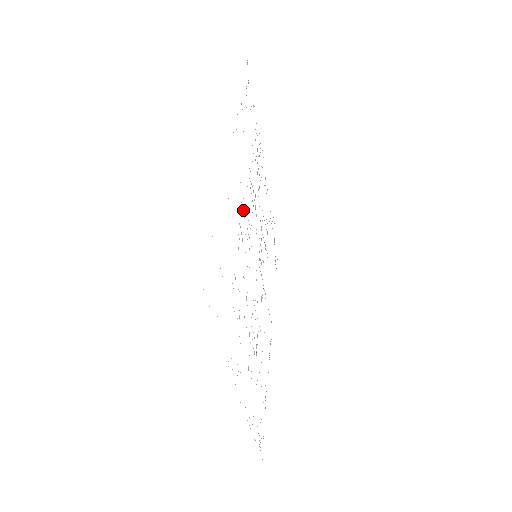
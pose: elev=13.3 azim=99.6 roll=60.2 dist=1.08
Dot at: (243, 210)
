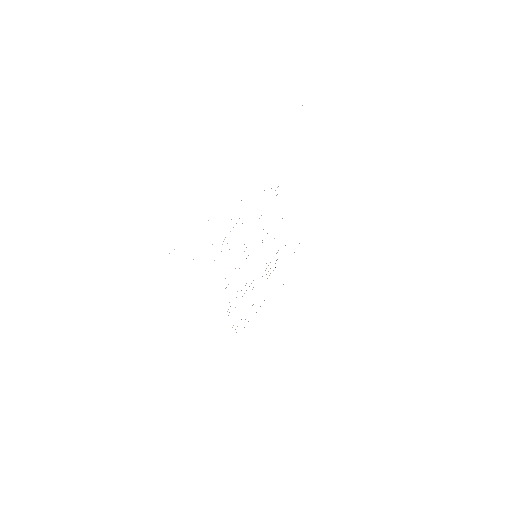
Dot at: occluded
